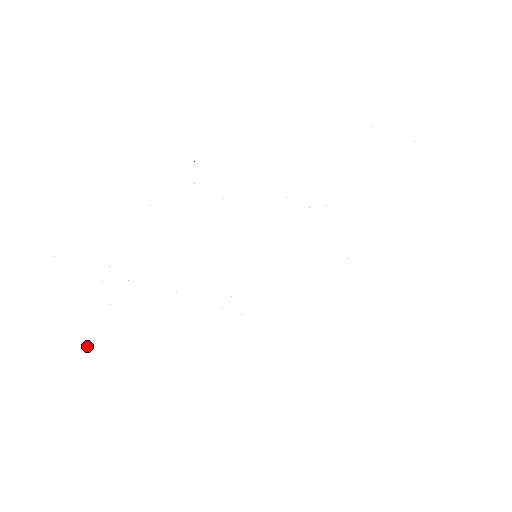
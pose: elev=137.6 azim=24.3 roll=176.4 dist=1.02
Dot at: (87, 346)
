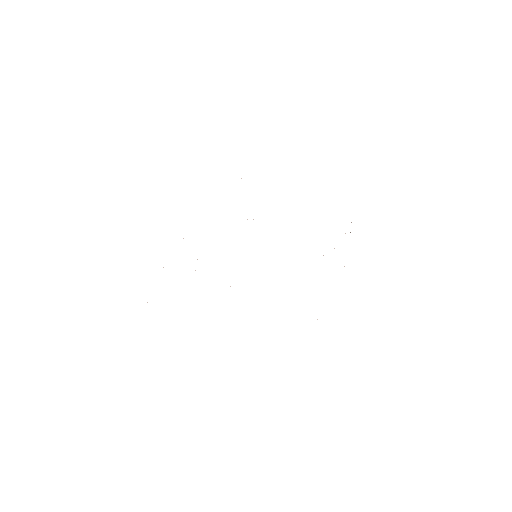
Dot at: occluded
